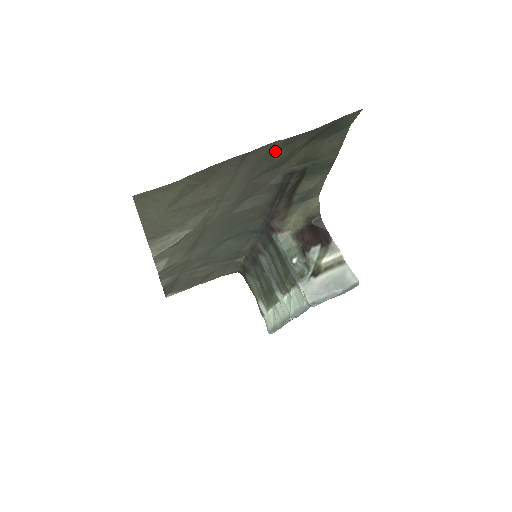
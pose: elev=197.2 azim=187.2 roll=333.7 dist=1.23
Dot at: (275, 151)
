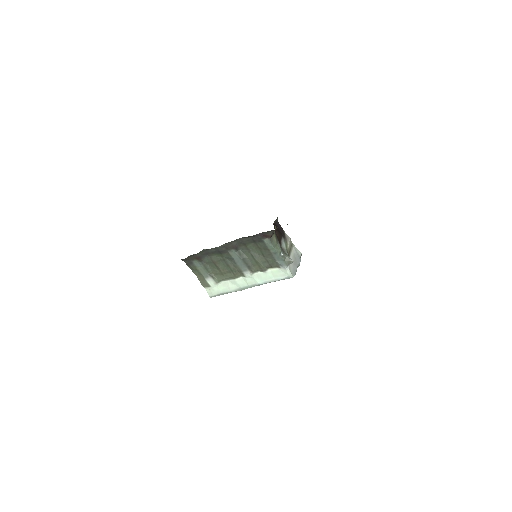
Dot at: occluded
